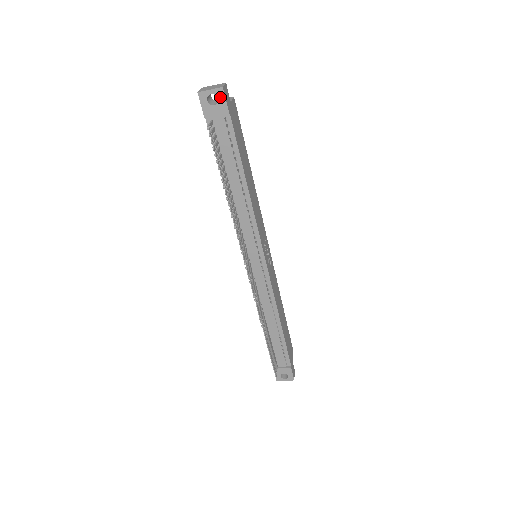
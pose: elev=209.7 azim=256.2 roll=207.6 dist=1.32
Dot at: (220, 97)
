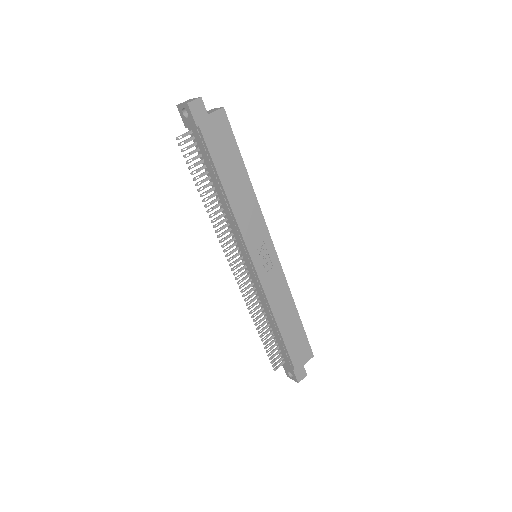
Dot at: (188, 111)
